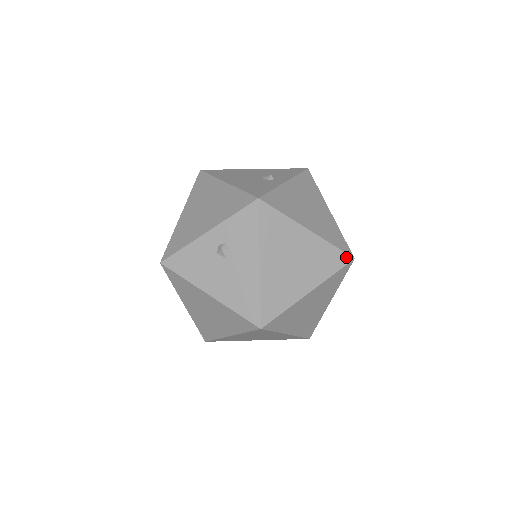
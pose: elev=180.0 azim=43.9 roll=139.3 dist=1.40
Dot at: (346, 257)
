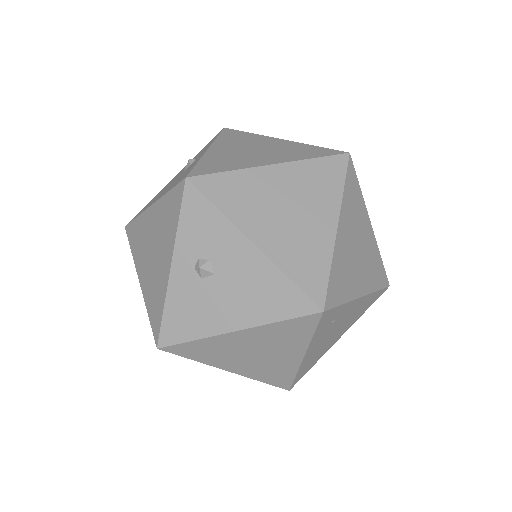
Dot at: (339, 159)
